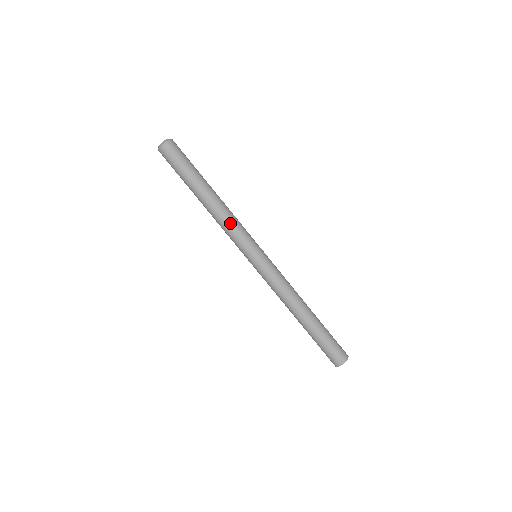
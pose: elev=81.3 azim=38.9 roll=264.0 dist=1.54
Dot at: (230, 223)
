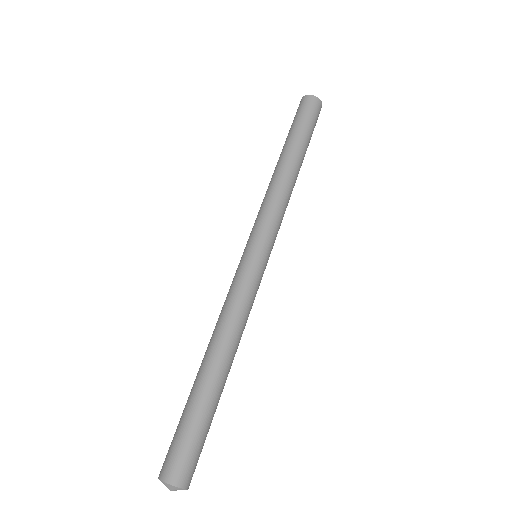
Dot at: (277, 198)
